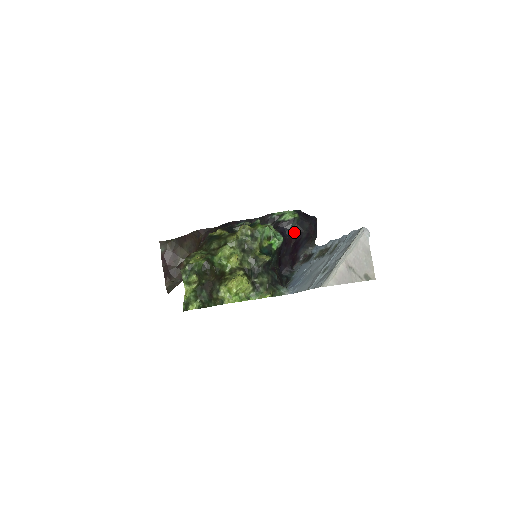
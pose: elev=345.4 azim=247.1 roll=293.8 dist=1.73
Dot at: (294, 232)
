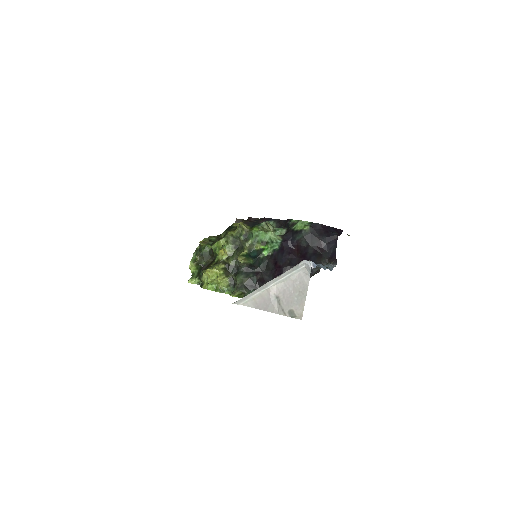
Dot at: (299, 244)
